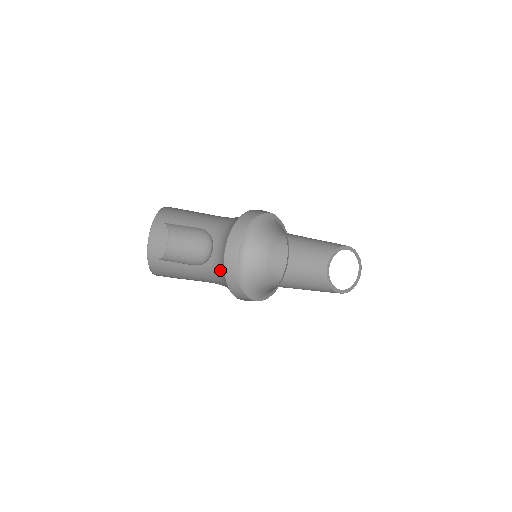
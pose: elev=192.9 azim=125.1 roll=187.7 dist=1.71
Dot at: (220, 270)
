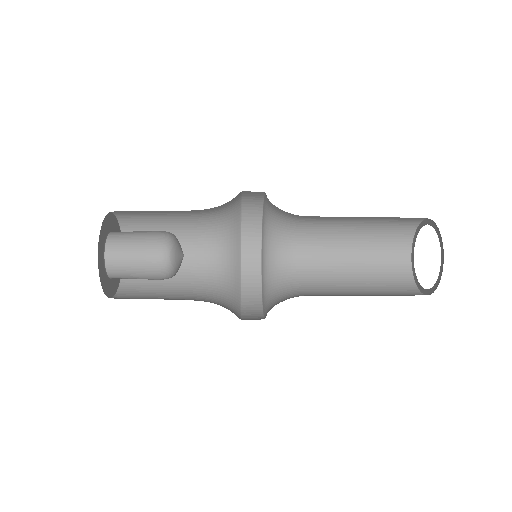
Dot at: (229, 288)
